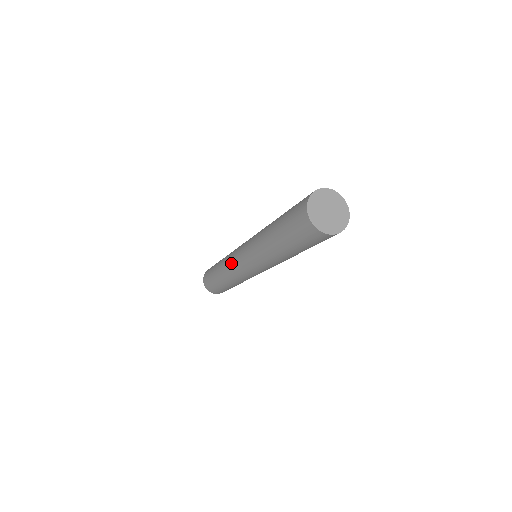
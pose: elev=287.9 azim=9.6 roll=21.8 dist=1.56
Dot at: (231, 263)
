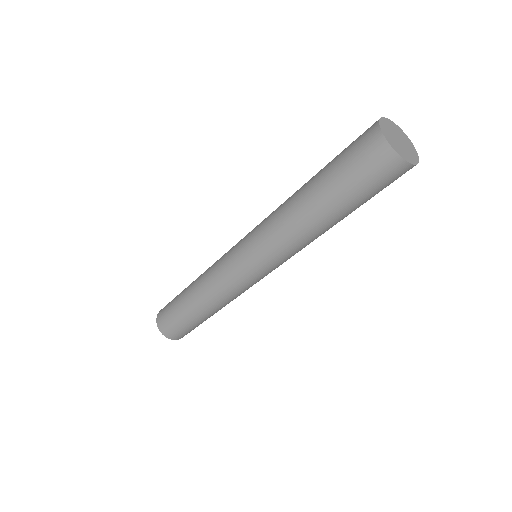
Dot at: (225, 280)
